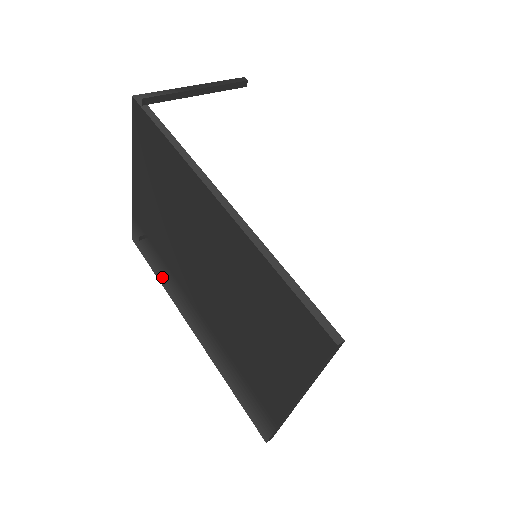
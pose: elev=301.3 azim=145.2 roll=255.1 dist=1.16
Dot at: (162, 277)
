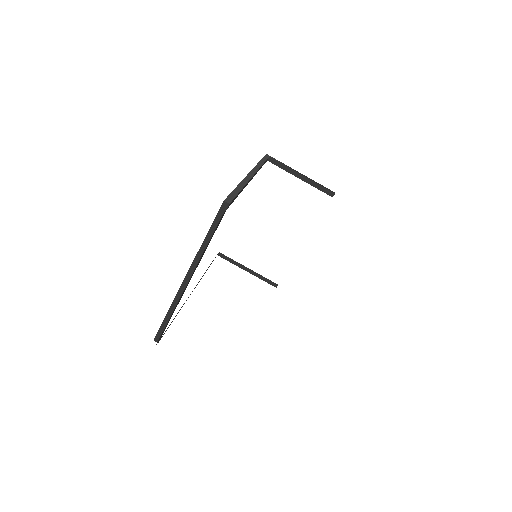
Dot at: occluded
